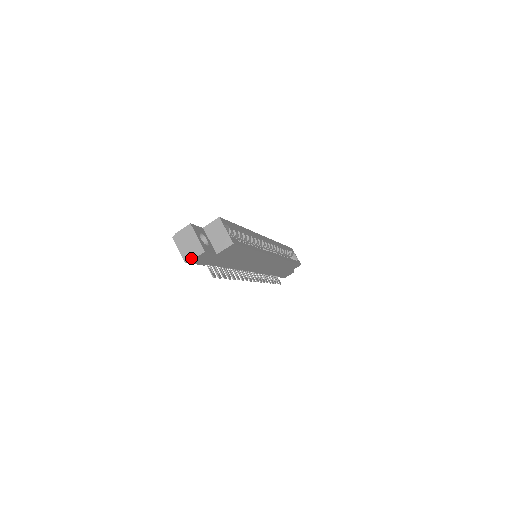
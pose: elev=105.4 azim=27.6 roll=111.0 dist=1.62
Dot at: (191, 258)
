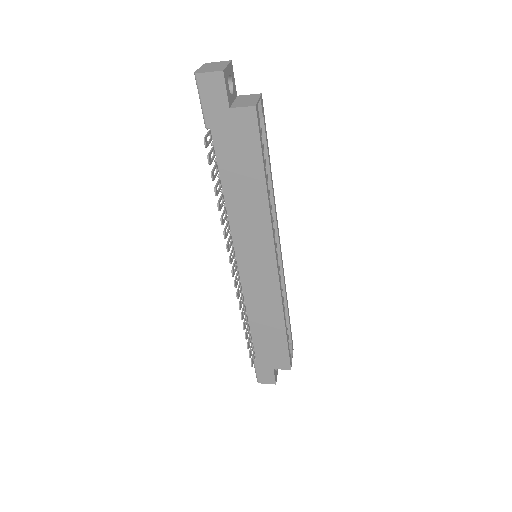
Dot at: (204, 72)
